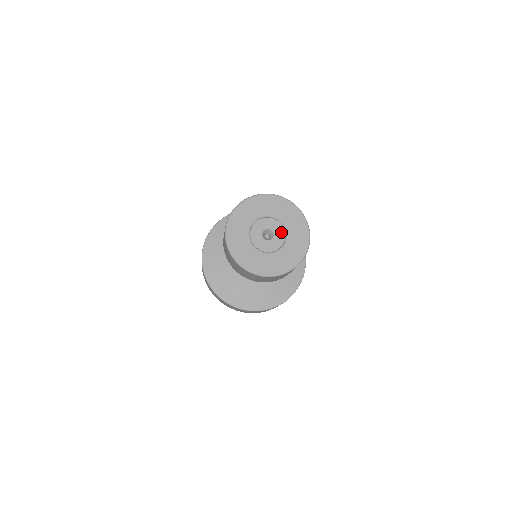
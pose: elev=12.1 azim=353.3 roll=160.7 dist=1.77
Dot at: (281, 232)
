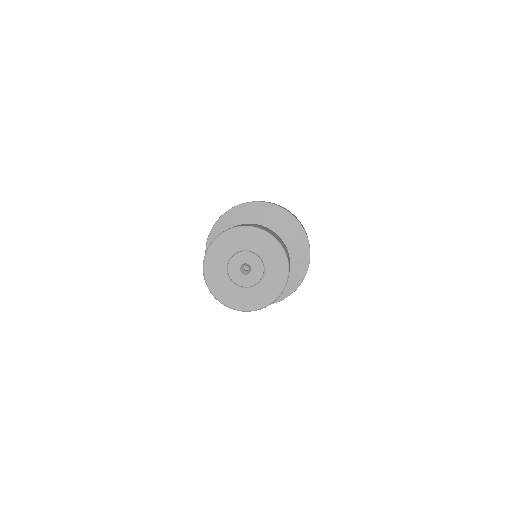
Dot at: (254, 258)
